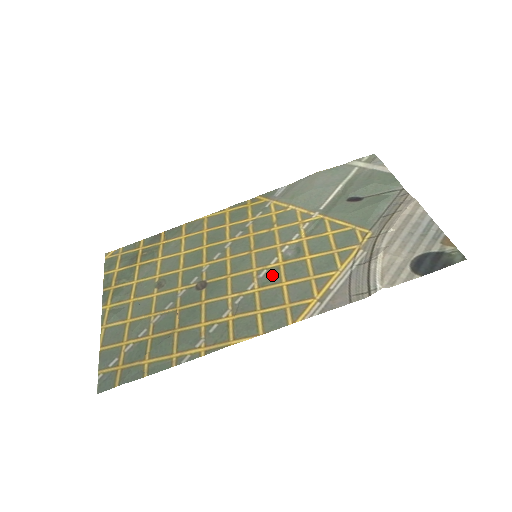
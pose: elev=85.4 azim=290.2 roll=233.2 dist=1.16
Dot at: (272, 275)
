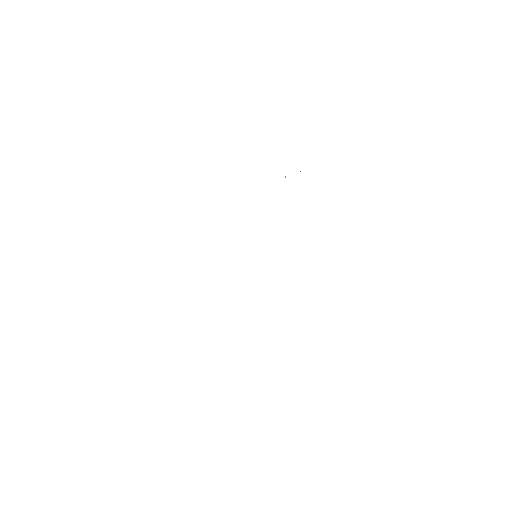
Dot at: occluded
